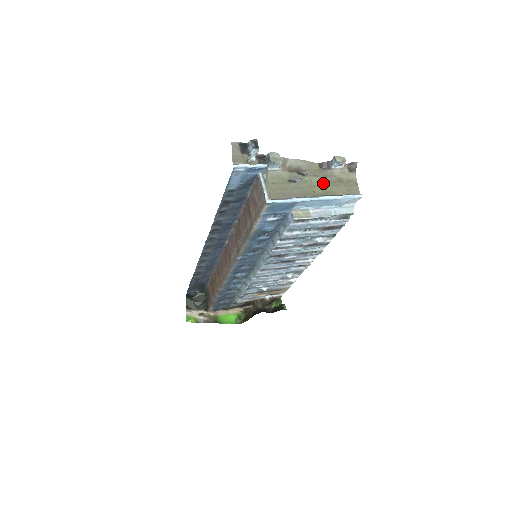
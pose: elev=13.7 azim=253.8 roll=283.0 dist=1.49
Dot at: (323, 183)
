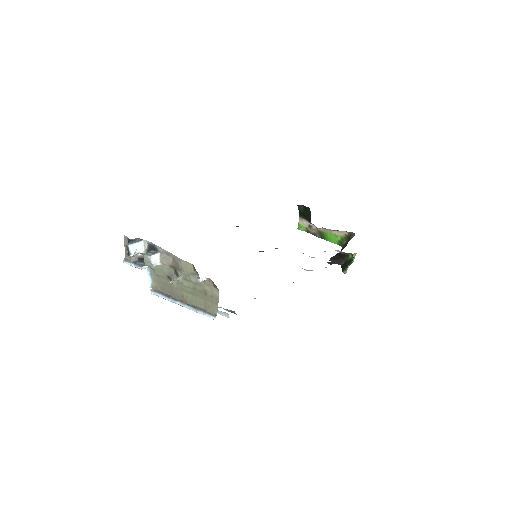
Dot at: (191, 290)
